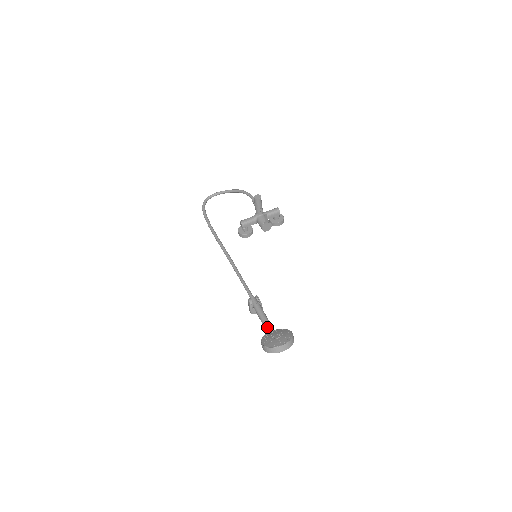
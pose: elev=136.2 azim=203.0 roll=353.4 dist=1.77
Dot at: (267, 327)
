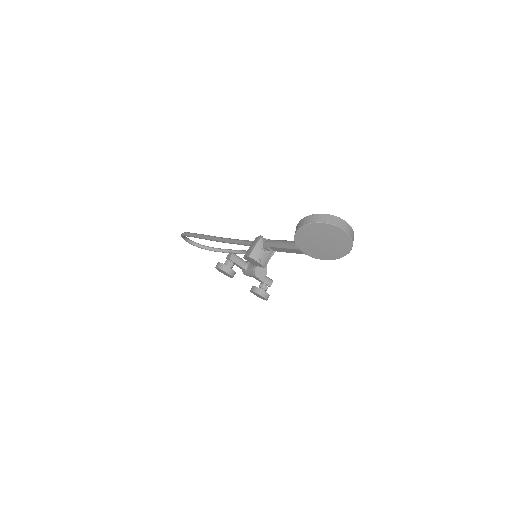
Dot at: occluded
